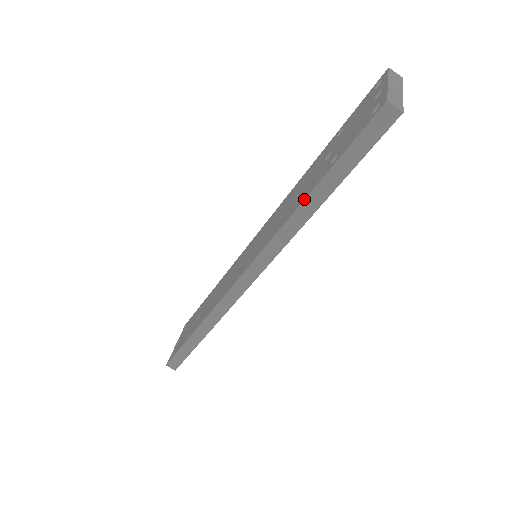
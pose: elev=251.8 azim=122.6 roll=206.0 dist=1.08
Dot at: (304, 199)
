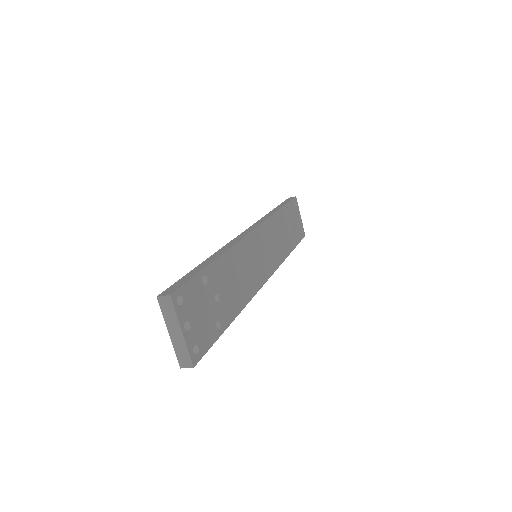
Dot at: occluded
